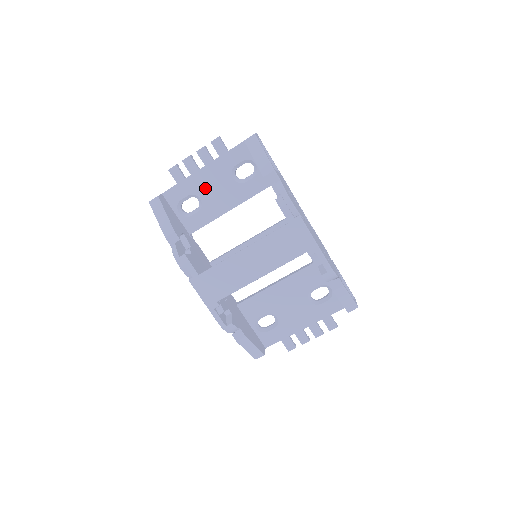
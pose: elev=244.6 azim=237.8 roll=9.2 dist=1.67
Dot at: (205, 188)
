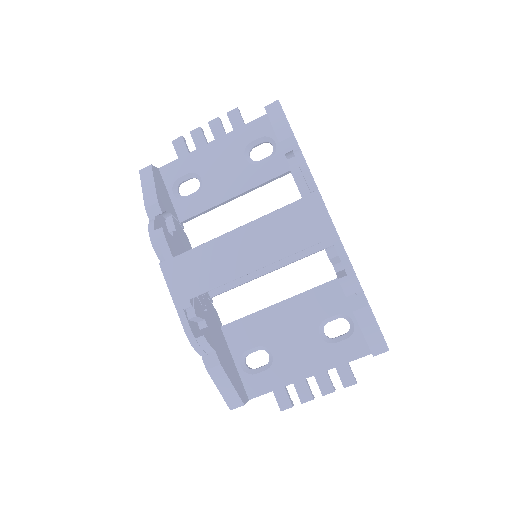
Dot at: (210, 166)
